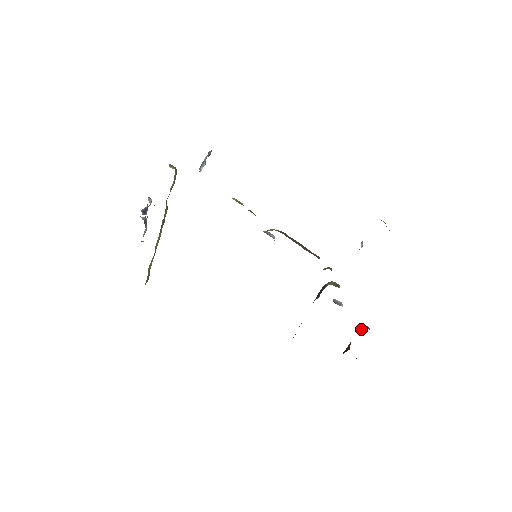
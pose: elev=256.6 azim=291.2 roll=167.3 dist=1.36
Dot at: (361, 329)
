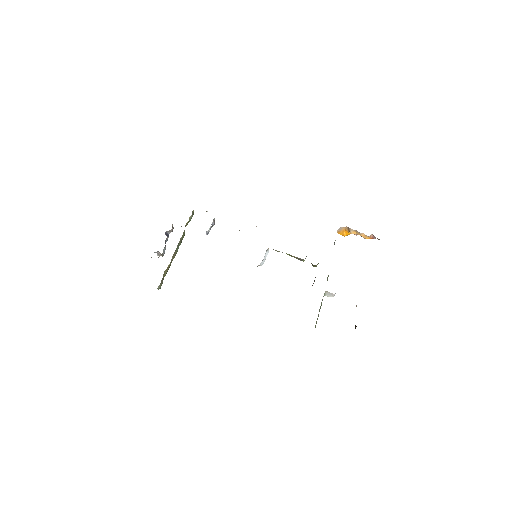
Dot at: occluded
